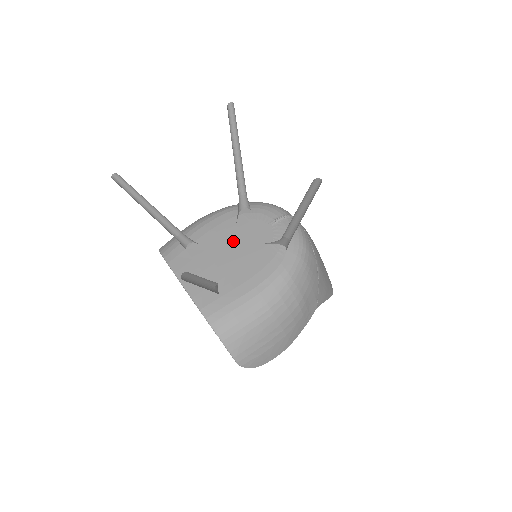
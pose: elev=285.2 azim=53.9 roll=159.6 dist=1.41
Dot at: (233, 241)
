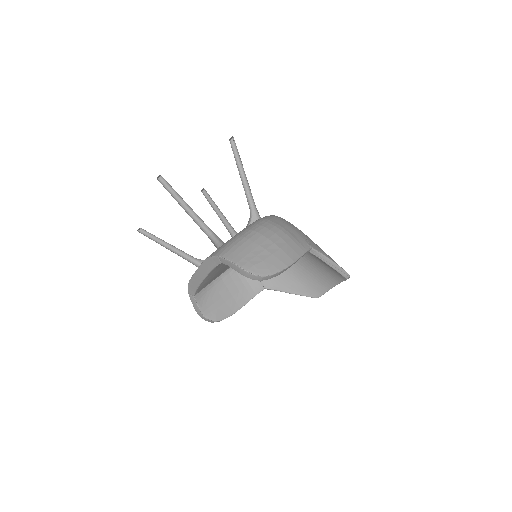
Dot at: occluded
